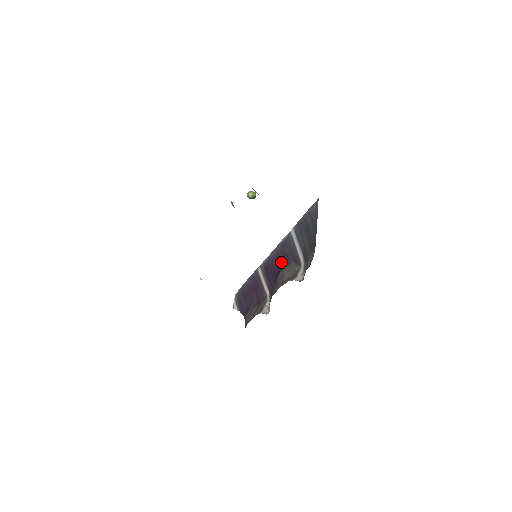
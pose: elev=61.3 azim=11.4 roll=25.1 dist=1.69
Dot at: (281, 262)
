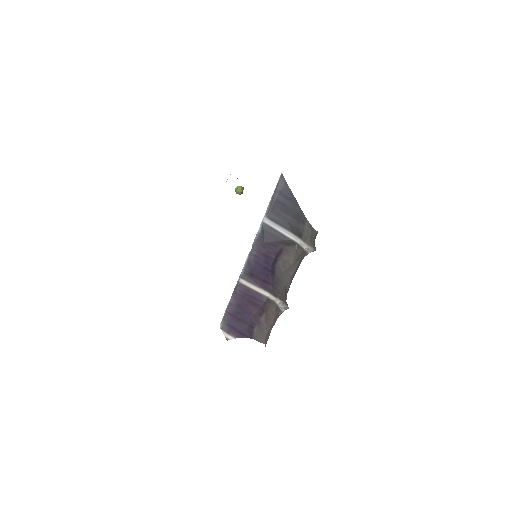
Dot at: (270, 255)
